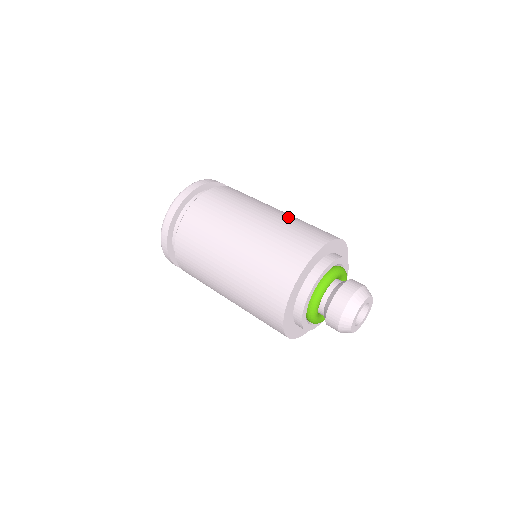
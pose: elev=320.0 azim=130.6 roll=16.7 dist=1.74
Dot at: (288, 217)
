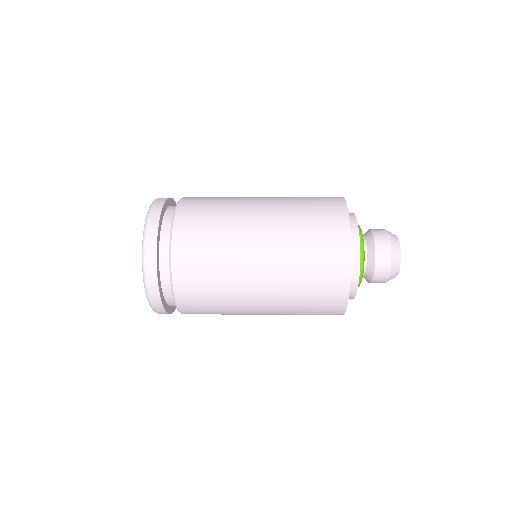
Dot at: occluded
